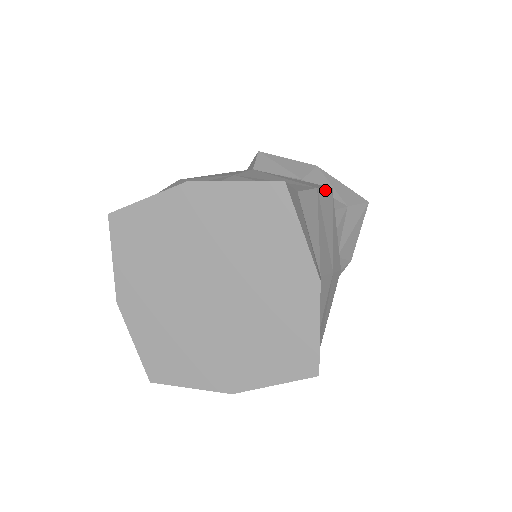
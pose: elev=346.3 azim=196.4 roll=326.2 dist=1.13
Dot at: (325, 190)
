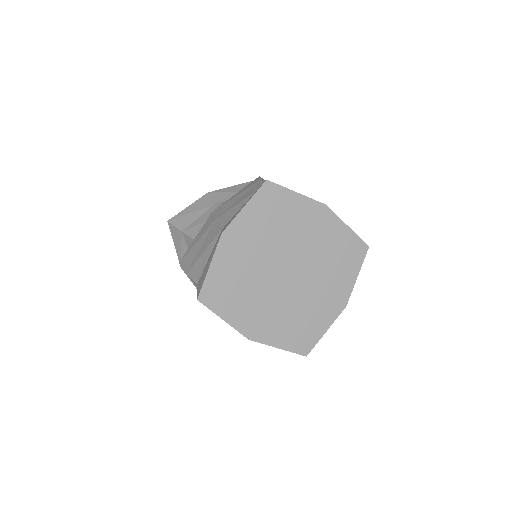
Dot at: occluded
